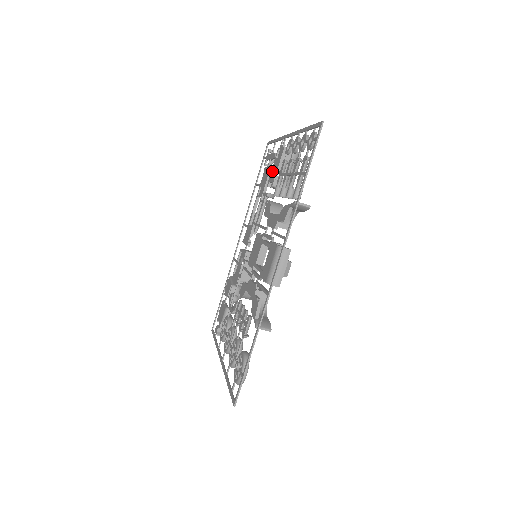
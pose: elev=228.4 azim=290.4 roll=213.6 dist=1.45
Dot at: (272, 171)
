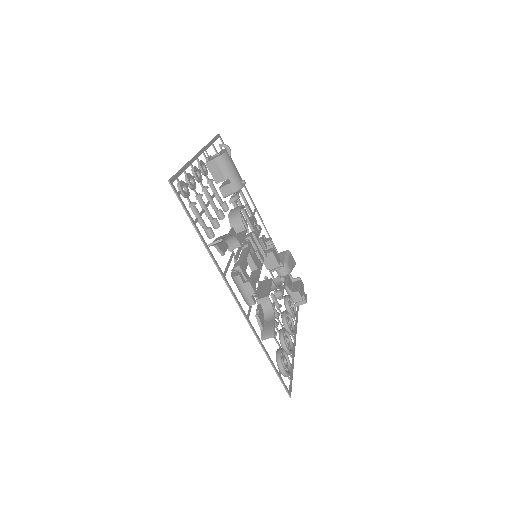
Dot at: occluded
